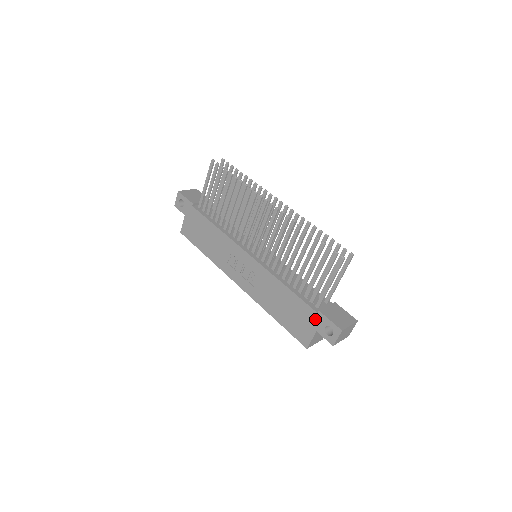
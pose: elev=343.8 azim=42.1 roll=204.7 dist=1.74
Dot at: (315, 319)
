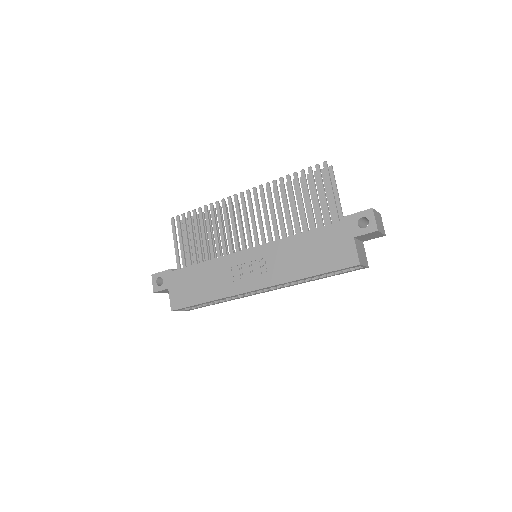
Dot at: (344, 228)
